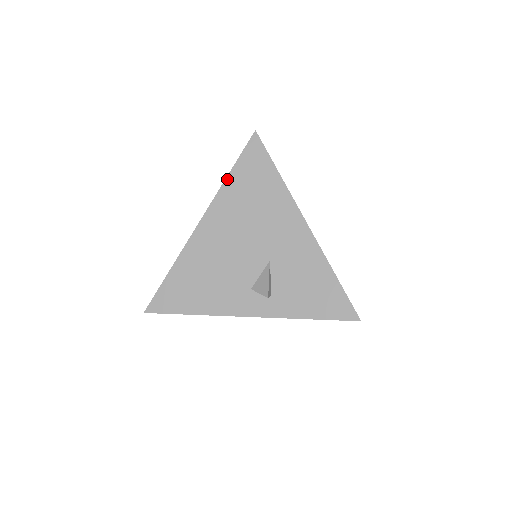
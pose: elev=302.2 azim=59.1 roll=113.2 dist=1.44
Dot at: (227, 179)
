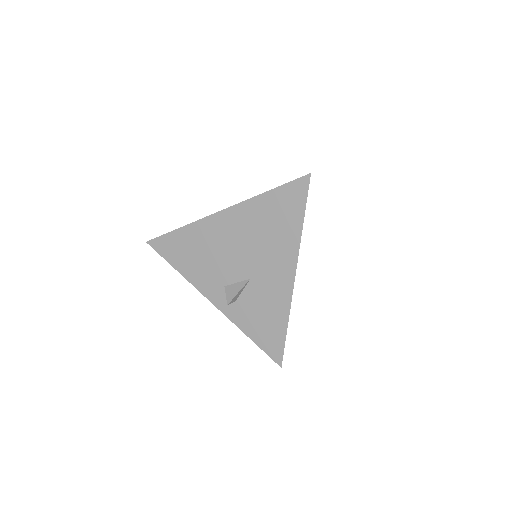
Dot at: (262, 195)
